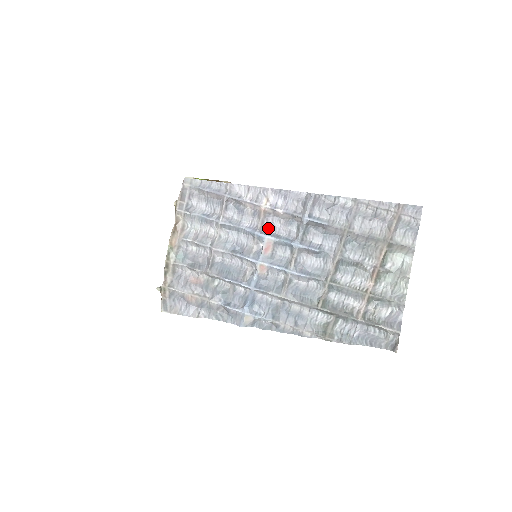
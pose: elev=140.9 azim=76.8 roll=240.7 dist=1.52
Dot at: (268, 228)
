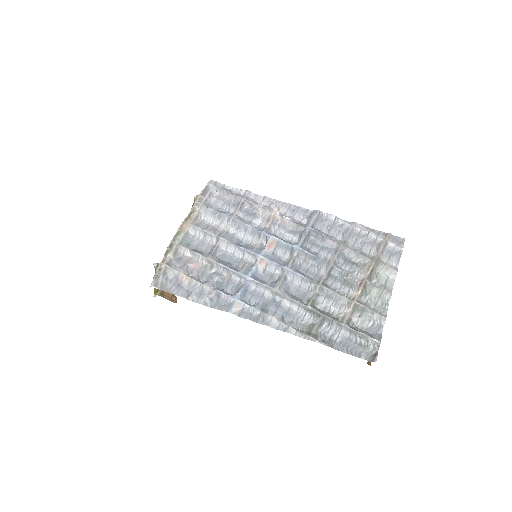
Dot at: (273, 232)
